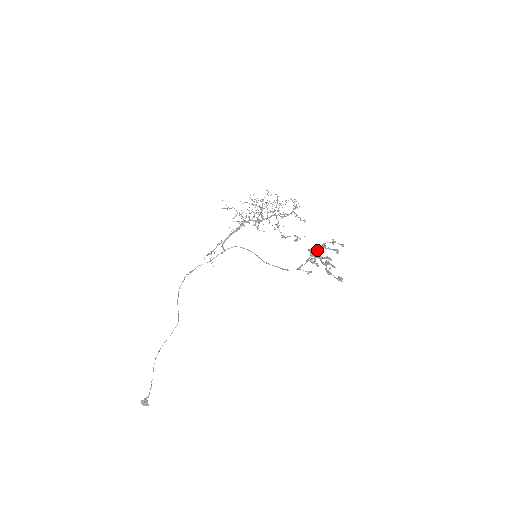
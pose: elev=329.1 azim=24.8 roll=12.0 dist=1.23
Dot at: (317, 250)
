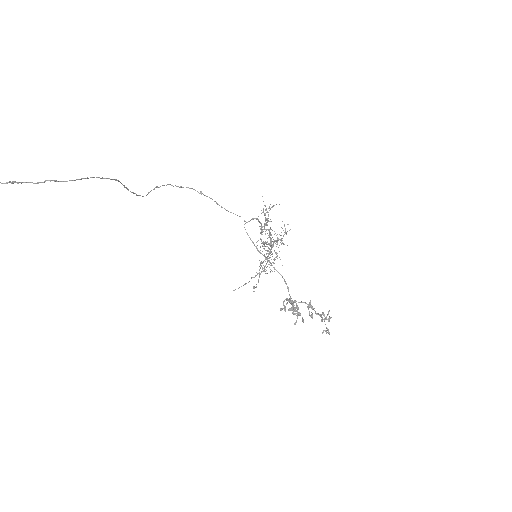
Dot at: occluded
